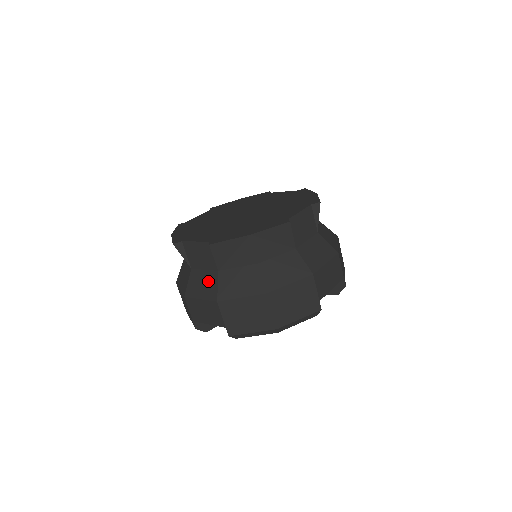
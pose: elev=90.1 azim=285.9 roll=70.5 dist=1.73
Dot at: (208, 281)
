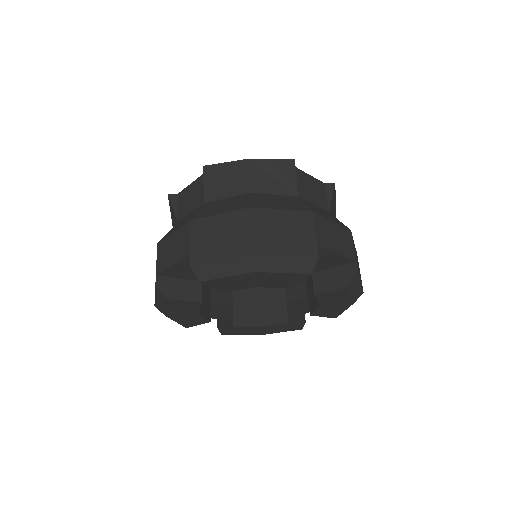
Dot at: (190, 216)
